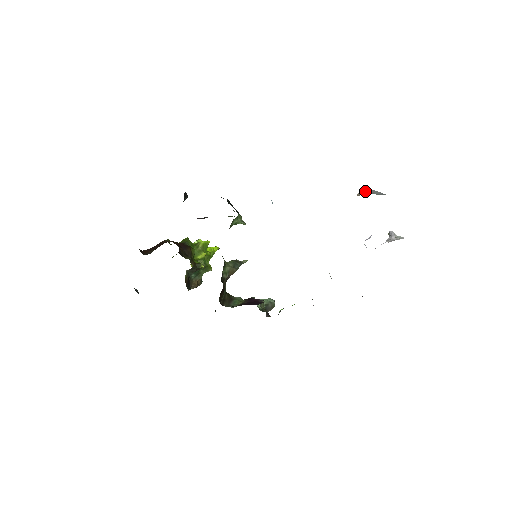
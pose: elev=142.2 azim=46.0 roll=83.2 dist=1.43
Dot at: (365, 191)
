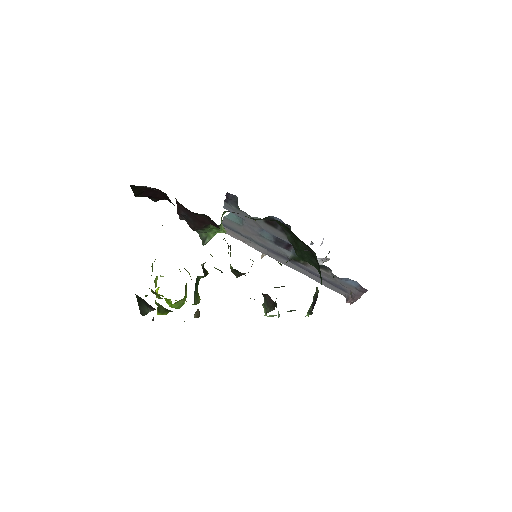
Dot at: occluded
